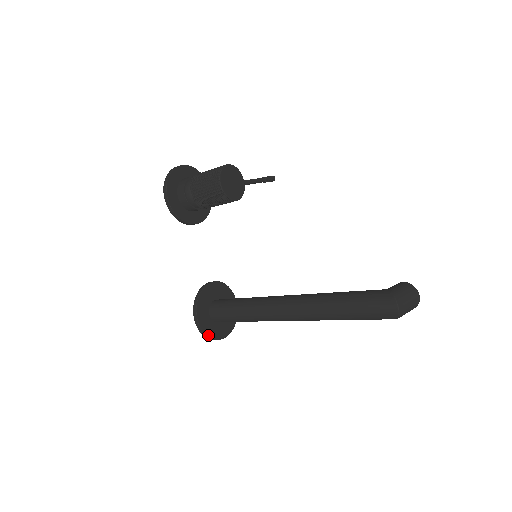
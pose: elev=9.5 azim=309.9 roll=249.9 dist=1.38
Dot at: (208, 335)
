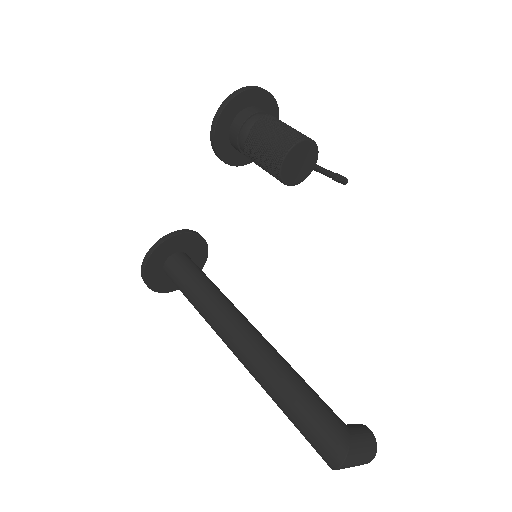
Dot at: (147, 281)
